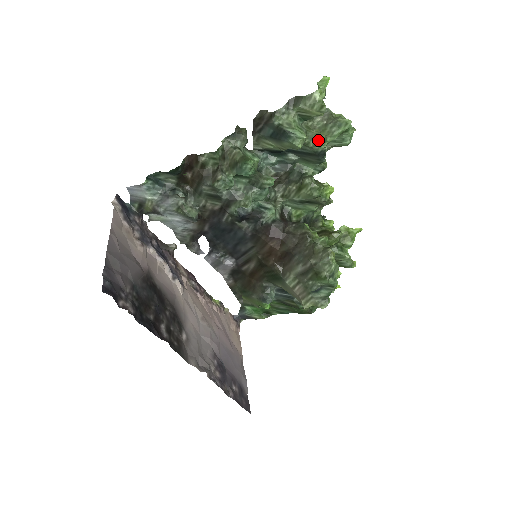
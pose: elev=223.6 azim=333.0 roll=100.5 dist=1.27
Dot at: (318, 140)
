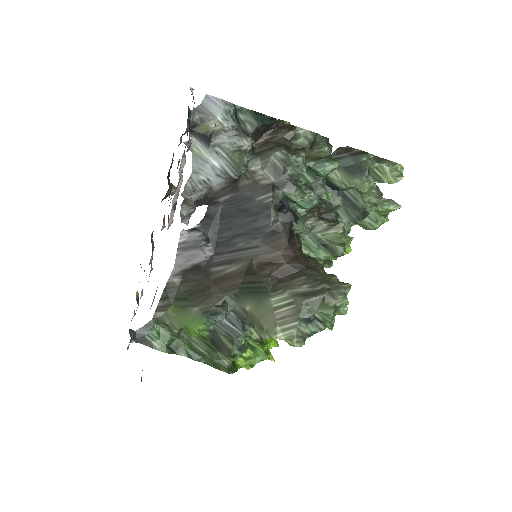
Dot at: (374, 200)
